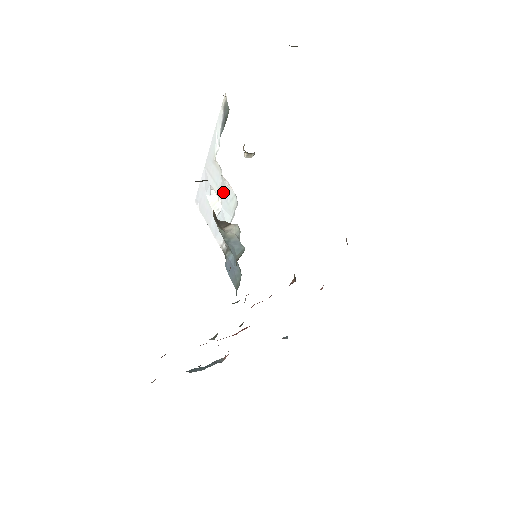
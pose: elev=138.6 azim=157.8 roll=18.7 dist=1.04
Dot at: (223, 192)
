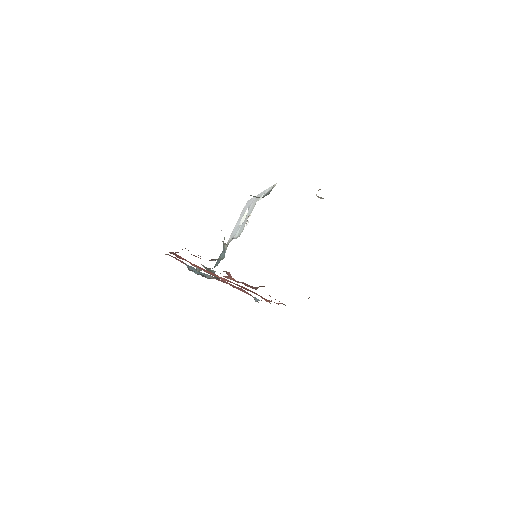
Dot at: (245, 221)
